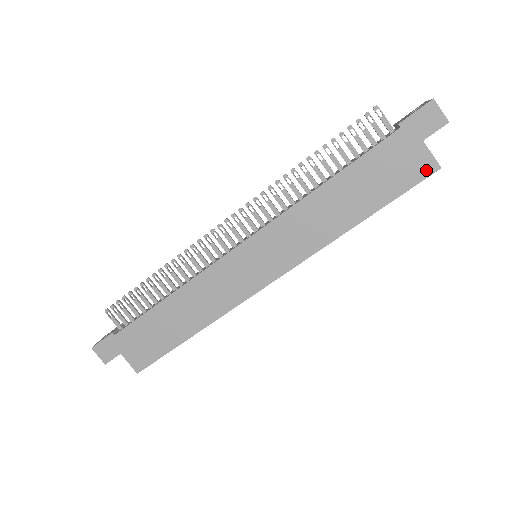
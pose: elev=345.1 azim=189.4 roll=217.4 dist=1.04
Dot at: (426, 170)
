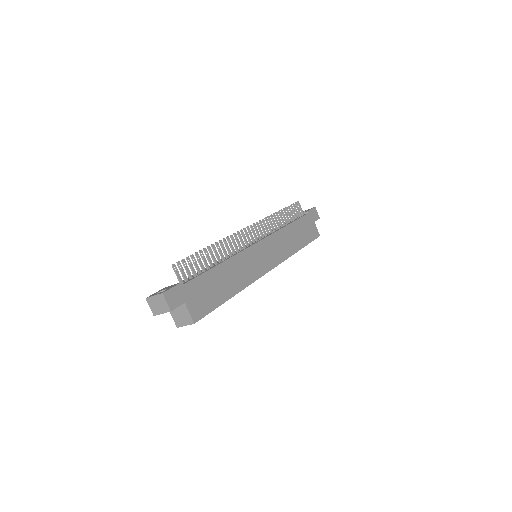
Dot at: (316, 235)
